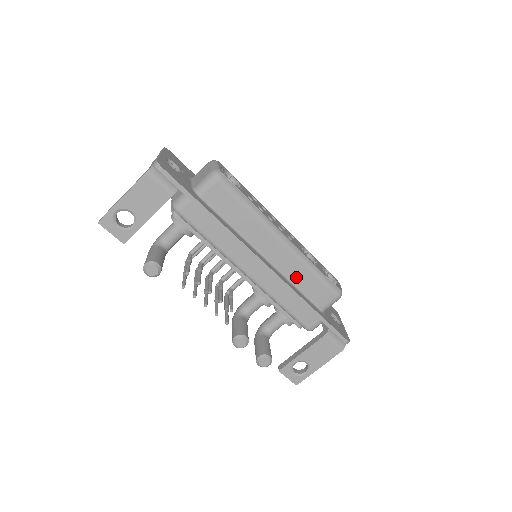
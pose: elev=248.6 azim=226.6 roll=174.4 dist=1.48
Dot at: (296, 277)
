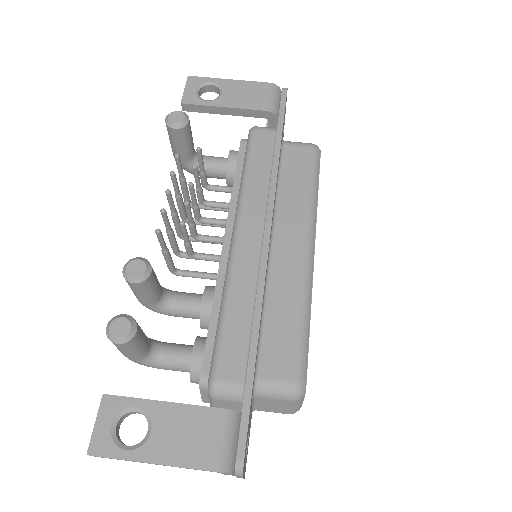
Dot at: (277, 301)
